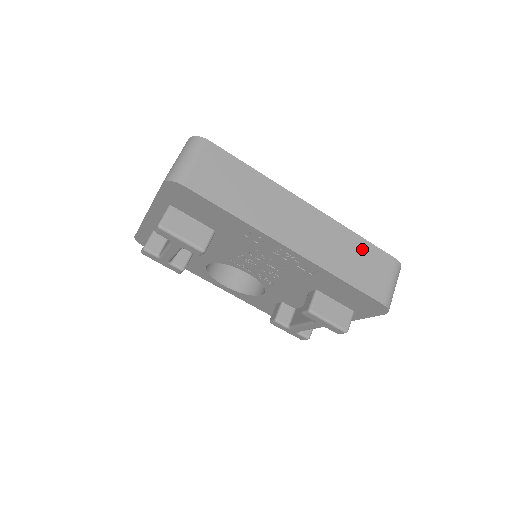
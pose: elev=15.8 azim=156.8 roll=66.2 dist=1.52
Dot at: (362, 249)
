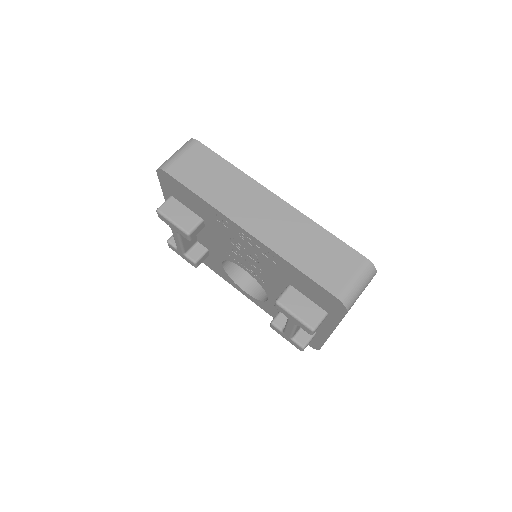
Dot at: (326, 243)
